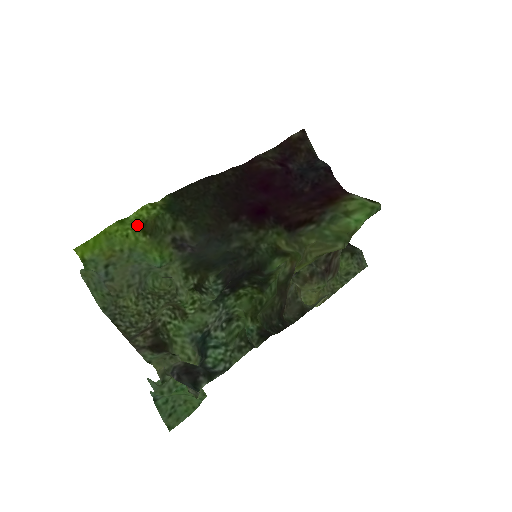
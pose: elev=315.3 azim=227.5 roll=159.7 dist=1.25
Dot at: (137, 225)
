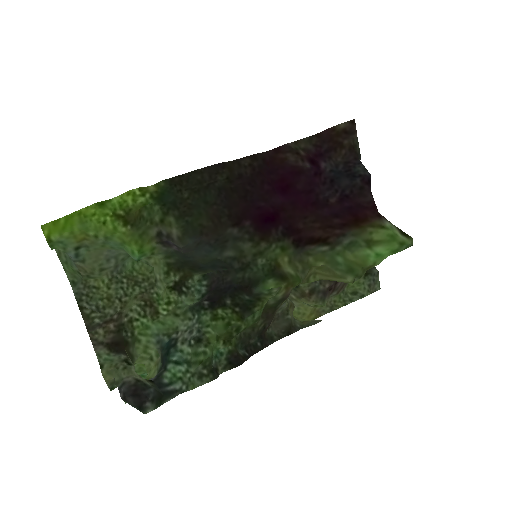
Dot at: (119, 212)
